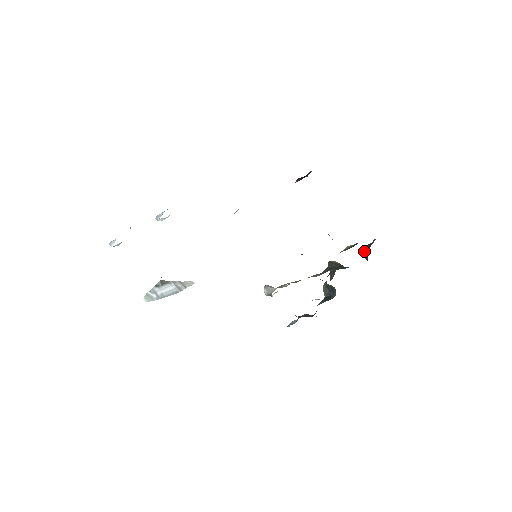
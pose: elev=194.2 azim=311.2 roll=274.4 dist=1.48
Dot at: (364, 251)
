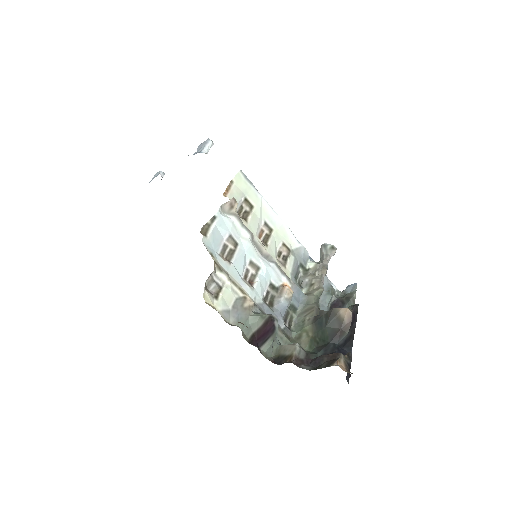
Dot at: (313, 363)
